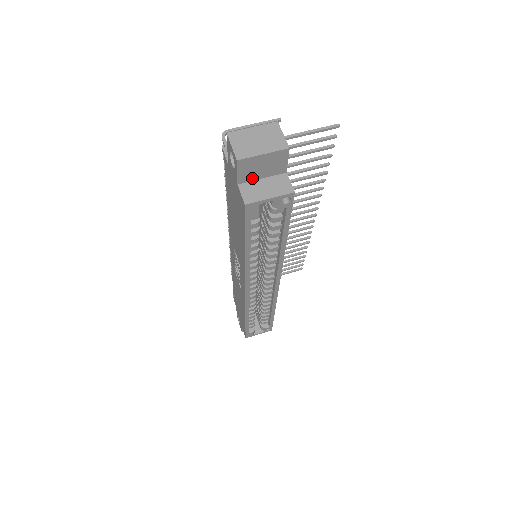
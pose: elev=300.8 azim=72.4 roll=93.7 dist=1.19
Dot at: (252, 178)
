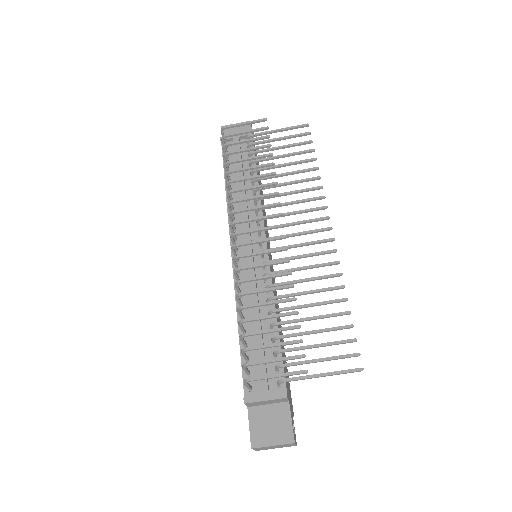
Dot at: occluded
